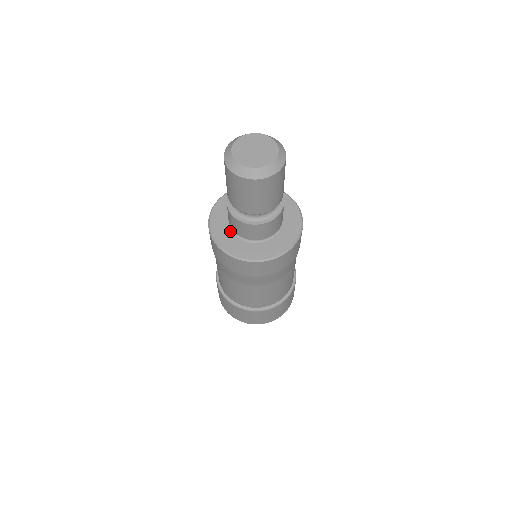
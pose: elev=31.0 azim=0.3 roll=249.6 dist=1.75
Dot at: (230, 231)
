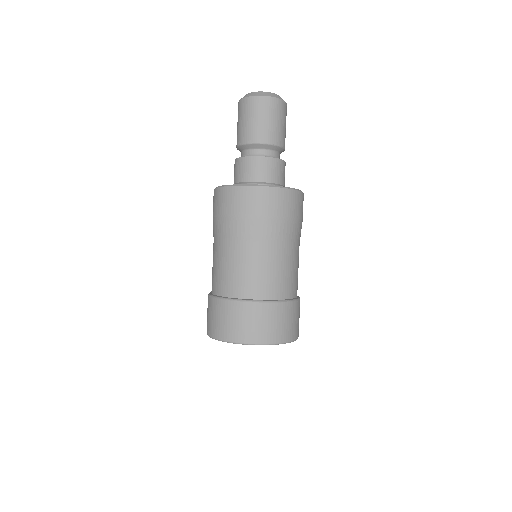
Dot at: occluded
